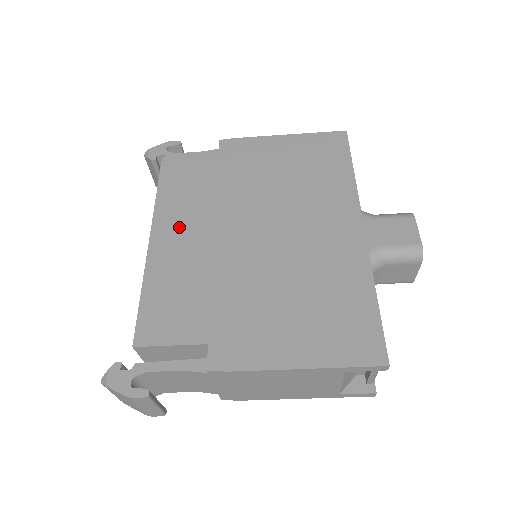
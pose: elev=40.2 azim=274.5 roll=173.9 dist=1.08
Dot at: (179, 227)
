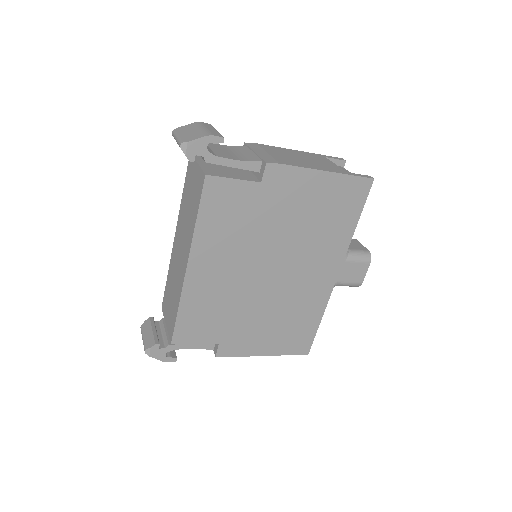
Dot at: (212, 260)
